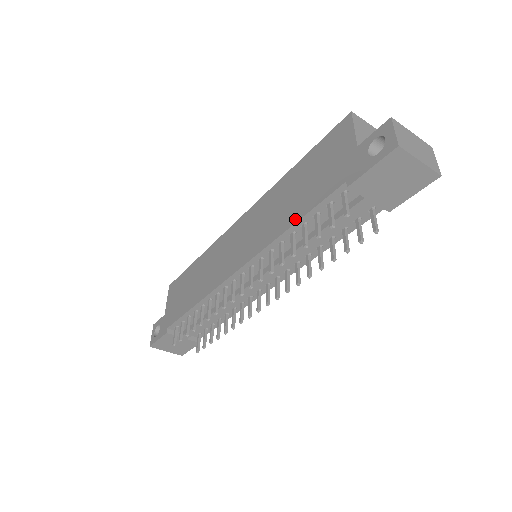
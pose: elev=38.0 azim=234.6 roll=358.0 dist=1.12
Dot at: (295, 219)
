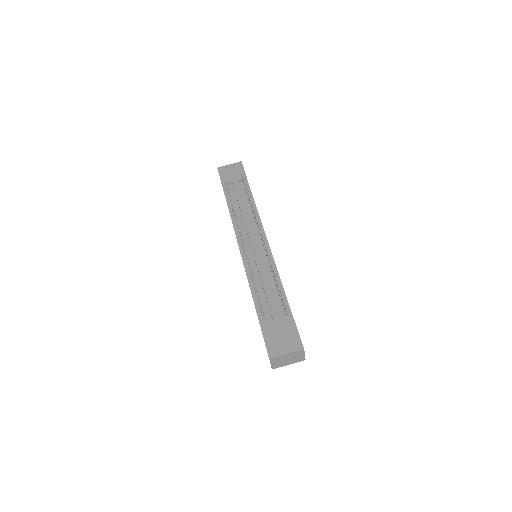
Dot at: (229, 211)
